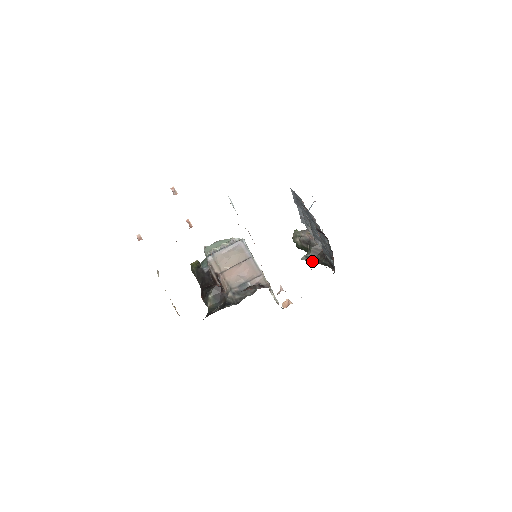
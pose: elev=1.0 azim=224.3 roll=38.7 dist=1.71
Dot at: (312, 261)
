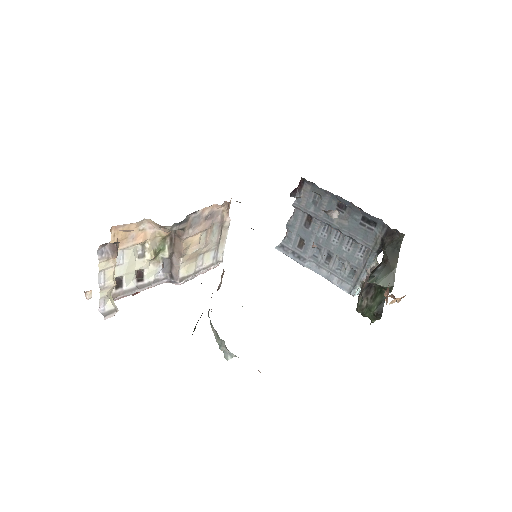
Dot at: (384, 275)
